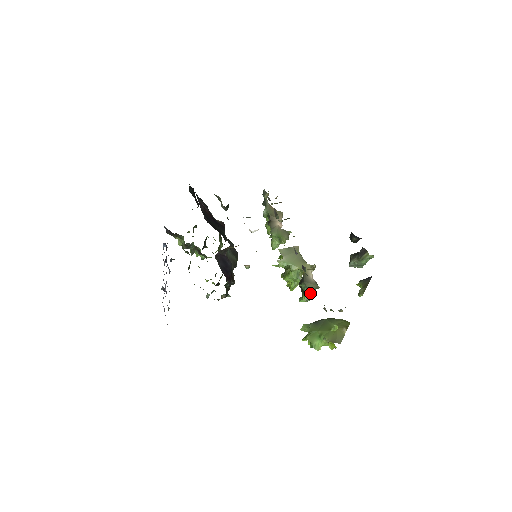
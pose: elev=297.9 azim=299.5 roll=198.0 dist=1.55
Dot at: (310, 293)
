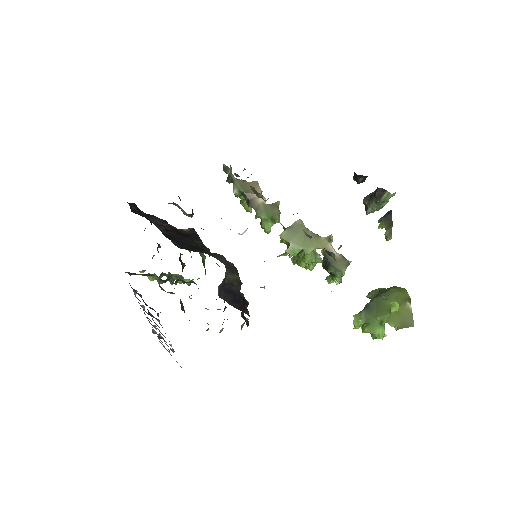
Dot at: (343, 274)
